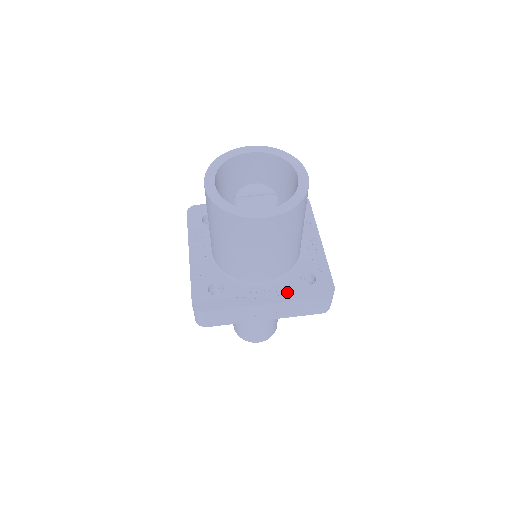
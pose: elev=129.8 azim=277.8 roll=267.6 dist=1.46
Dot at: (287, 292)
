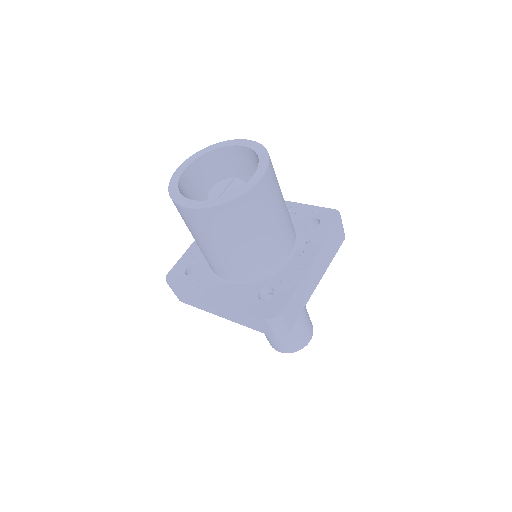
Dot at: (313, 242)
